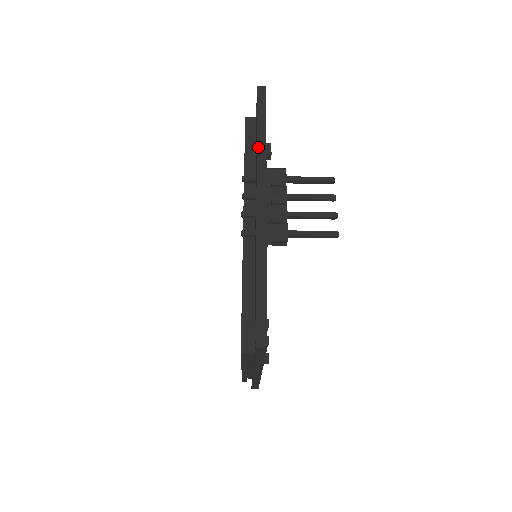
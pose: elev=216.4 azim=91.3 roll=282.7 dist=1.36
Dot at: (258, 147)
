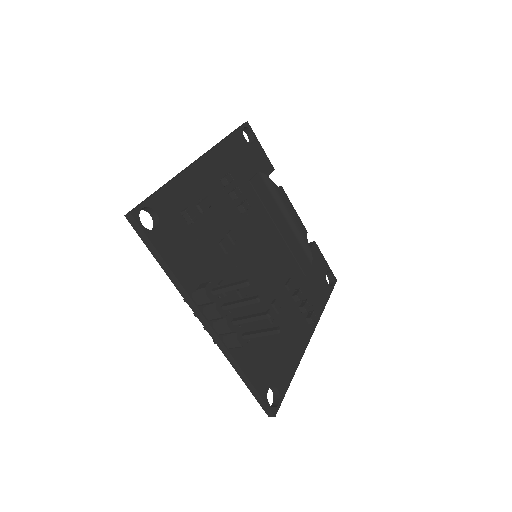
Dot at: (172, 281)
